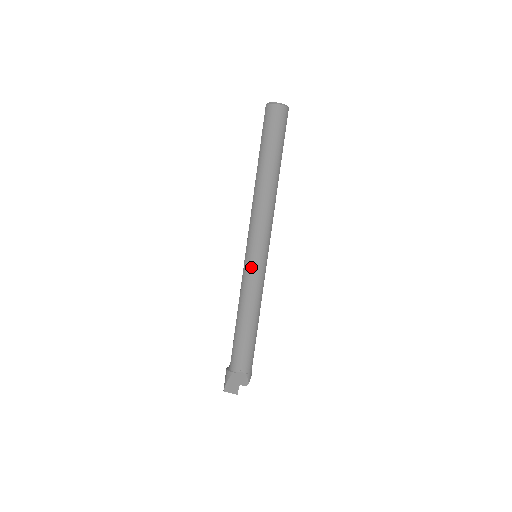
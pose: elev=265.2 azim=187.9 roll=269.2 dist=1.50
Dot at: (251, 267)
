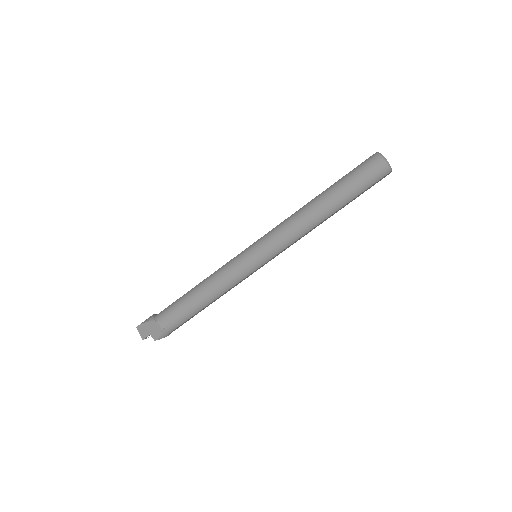
Dot at: (243, 259)
